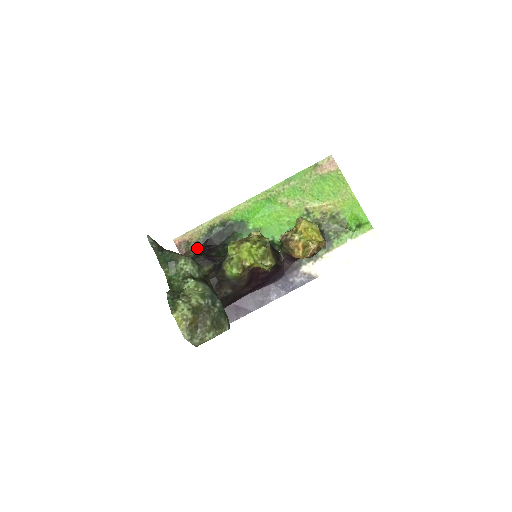
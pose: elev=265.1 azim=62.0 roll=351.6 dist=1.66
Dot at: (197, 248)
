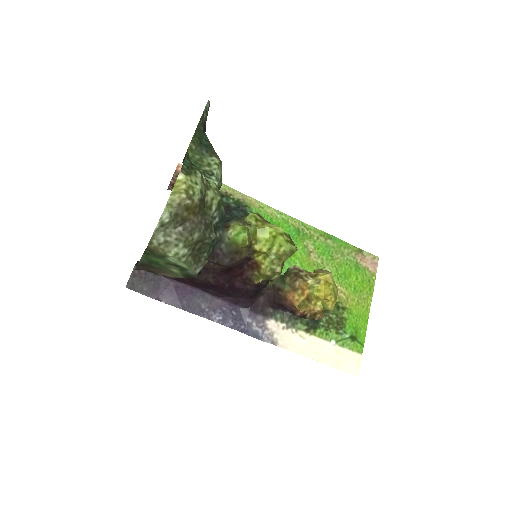
Dot at: occluded
